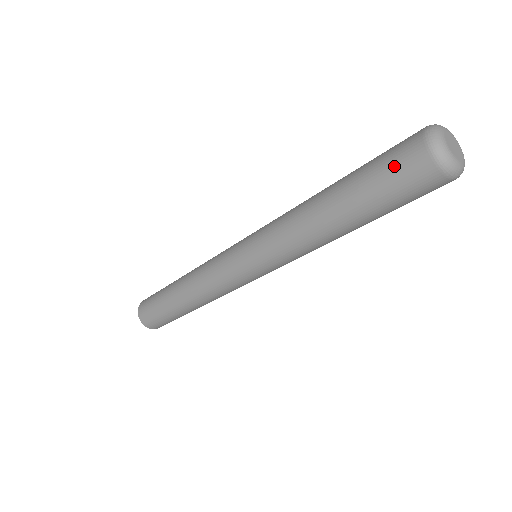
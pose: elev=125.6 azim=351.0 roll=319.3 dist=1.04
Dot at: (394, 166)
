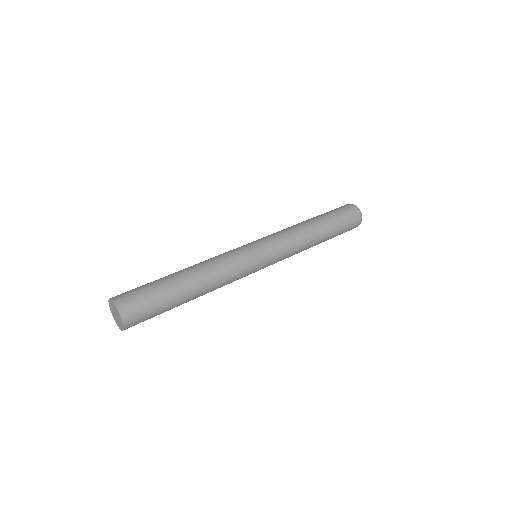
Dot at: (346, 212)
